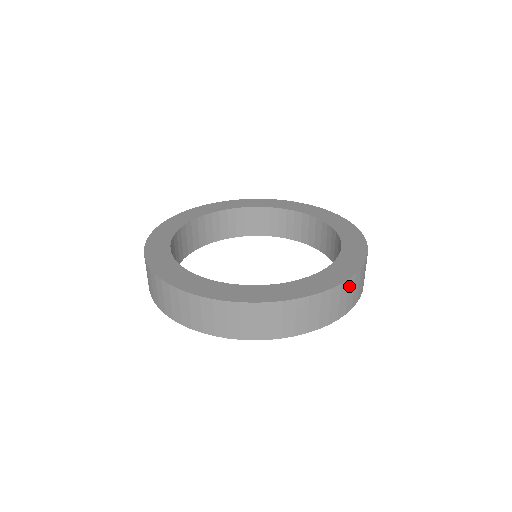
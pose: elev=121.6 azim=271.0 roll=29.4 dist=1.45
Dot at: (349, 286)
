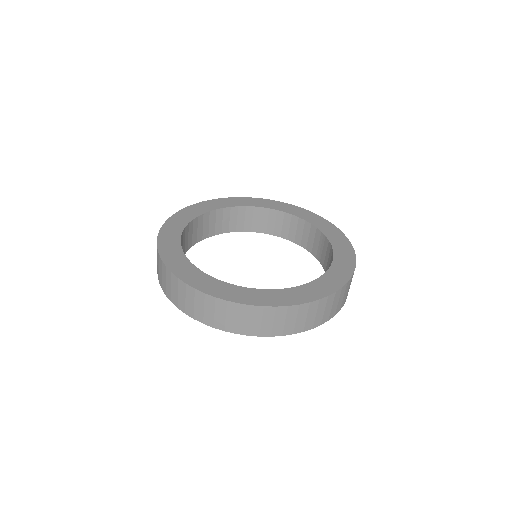
Dot at: (352, 277)
